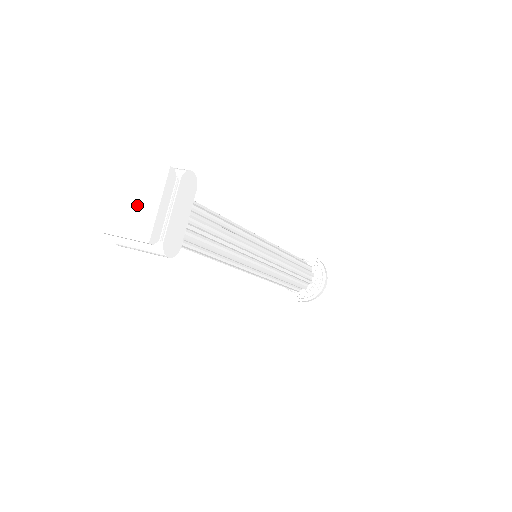
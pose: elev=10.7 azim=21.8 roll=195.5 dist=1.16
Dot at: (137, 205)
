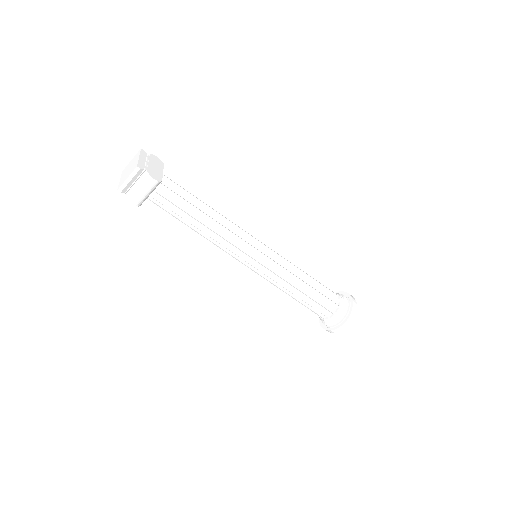
Dot at: (131, 168)
